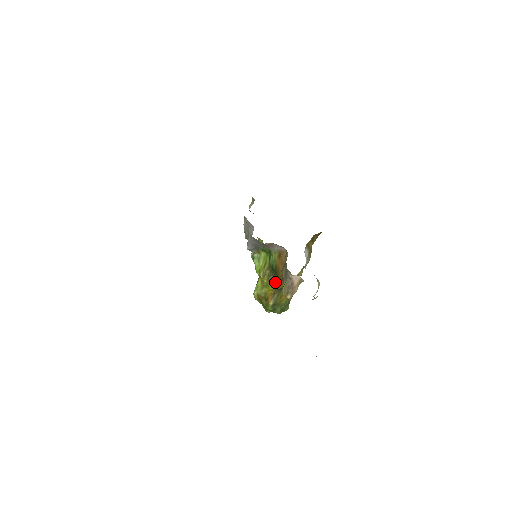
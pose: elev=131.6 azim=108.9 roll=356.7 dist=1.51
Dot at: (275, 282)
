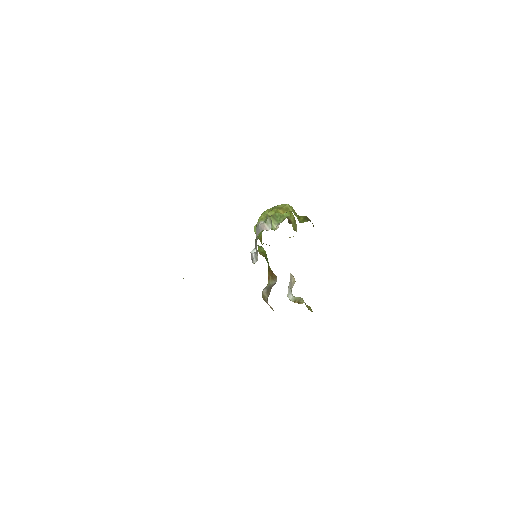
Dot at: occluded
